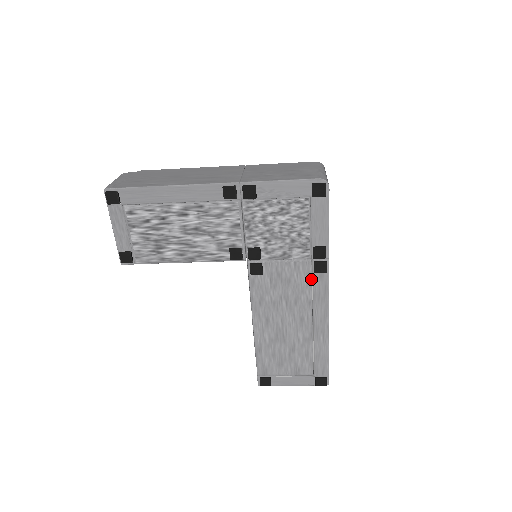
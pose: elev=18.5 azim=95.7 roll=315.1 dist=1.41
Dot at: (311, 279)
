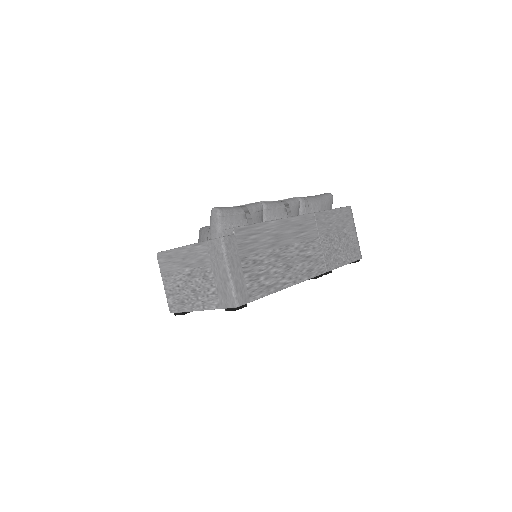
Dot at: occluded
